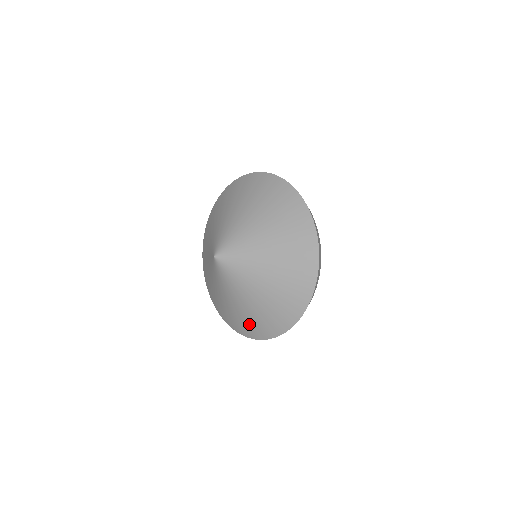
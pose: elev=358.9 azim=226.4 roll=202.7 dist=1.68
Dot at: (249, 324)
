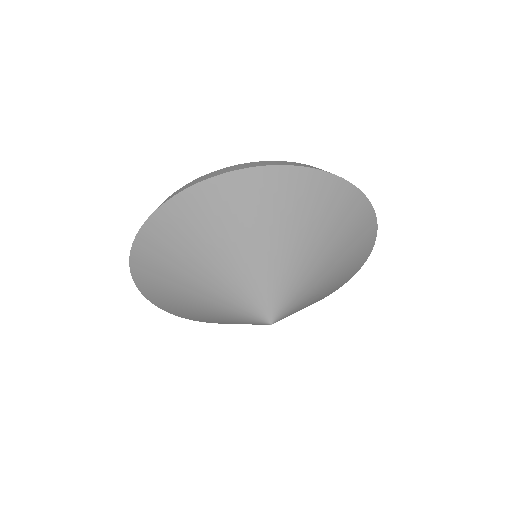
Dot at: occluded
